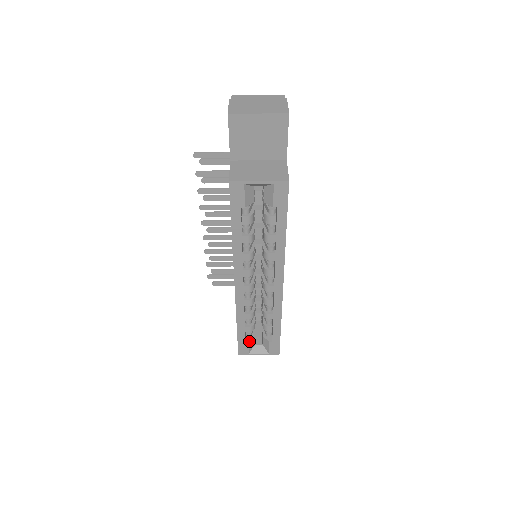
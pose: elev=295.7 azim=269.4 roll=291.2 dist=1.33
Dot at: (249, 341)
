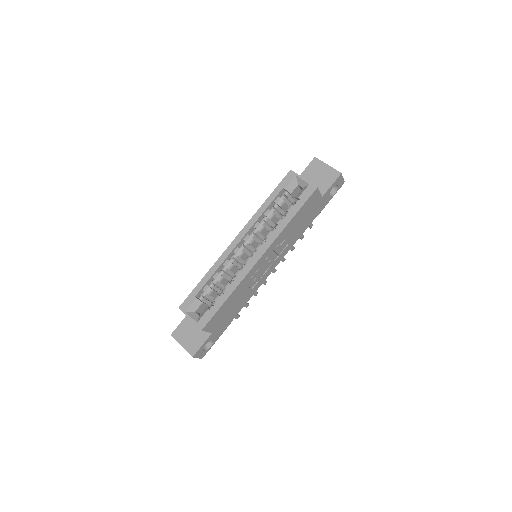
Dot at: (197, 299)
